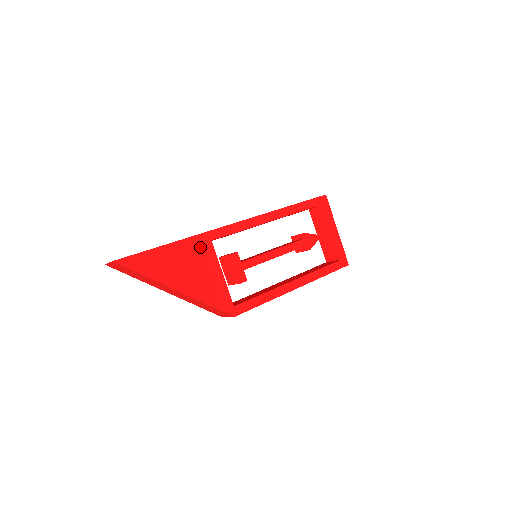
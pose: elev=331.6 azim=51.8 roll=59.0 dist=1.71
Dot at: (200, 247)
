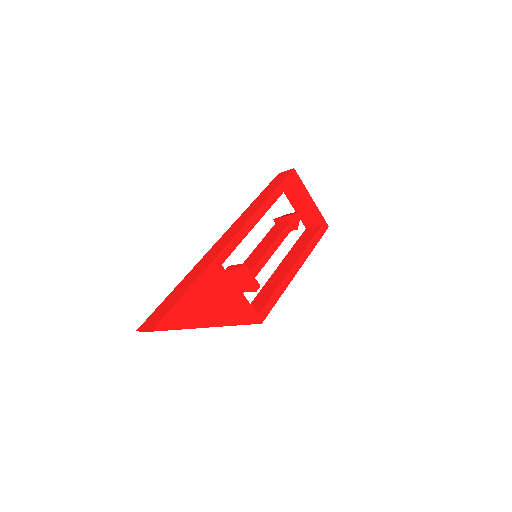
Dot at: (215, 276)
